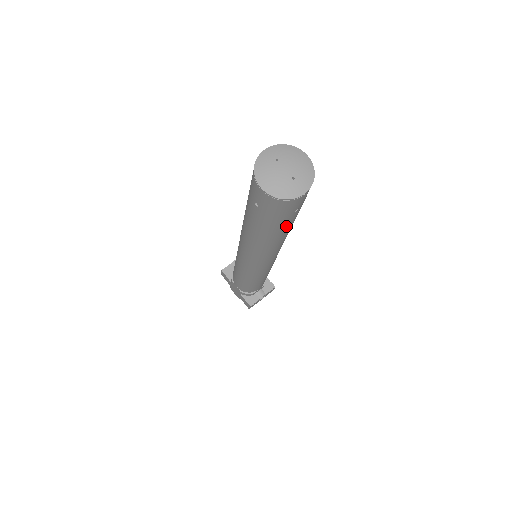
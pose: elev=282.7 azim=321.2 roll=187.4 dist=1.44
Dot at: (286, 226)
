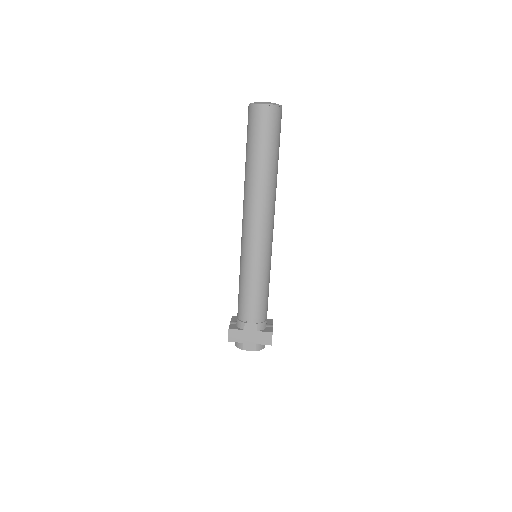
Dot at: (278, 153)
